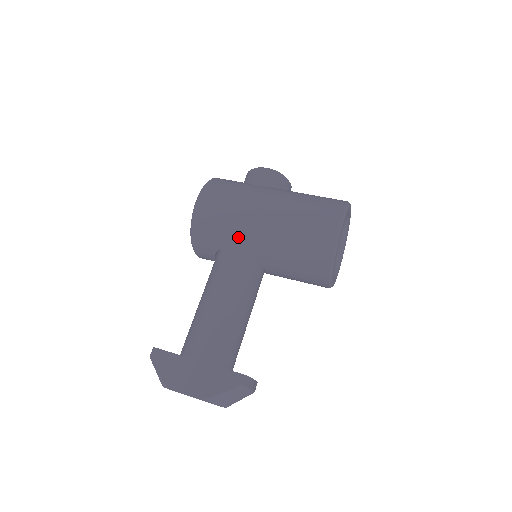
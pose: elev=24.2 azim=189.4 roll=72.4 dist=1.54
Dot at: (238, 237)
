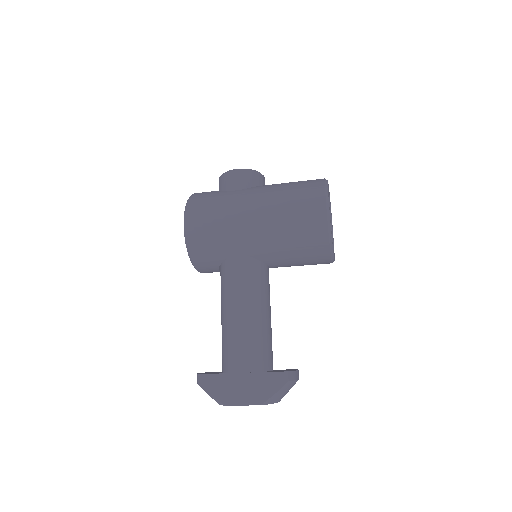
Dot at: (236, 248)
